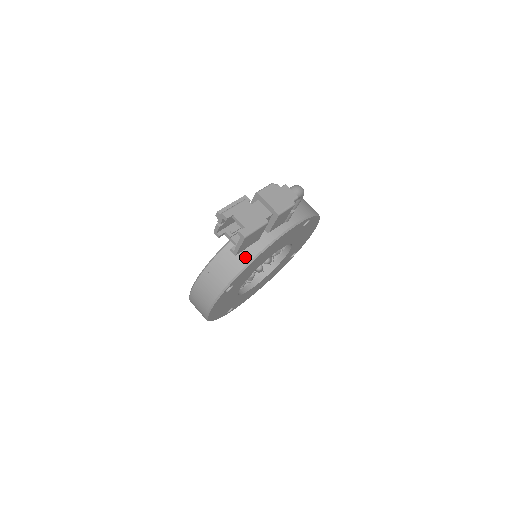
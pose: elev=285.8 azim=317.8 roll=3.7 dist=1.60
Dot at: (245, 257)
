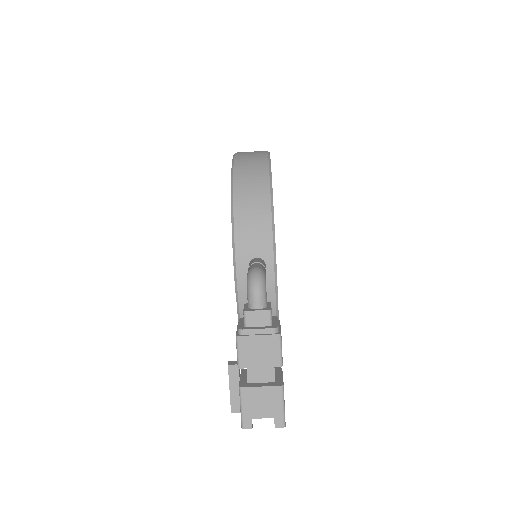
Dot at: occluded
